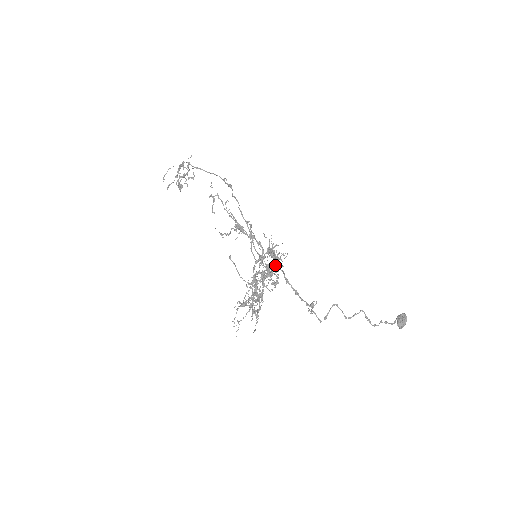
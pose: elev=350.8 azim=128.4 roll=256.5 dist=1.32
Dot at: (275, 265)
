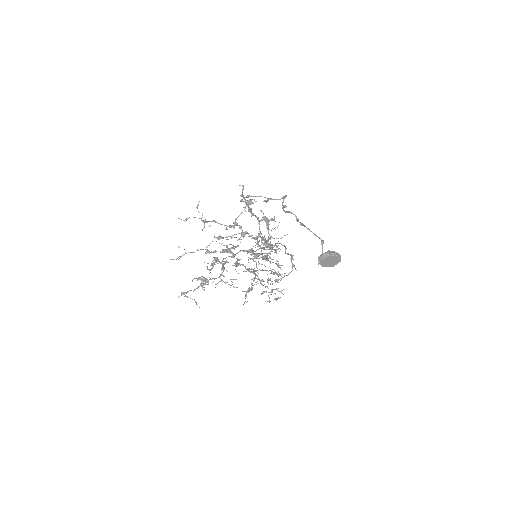
Dot at: occluded
